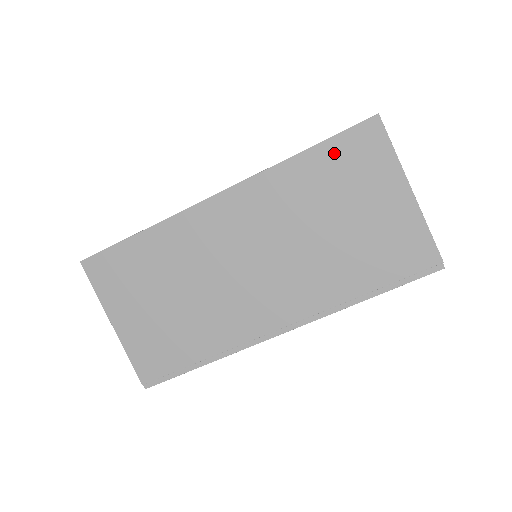
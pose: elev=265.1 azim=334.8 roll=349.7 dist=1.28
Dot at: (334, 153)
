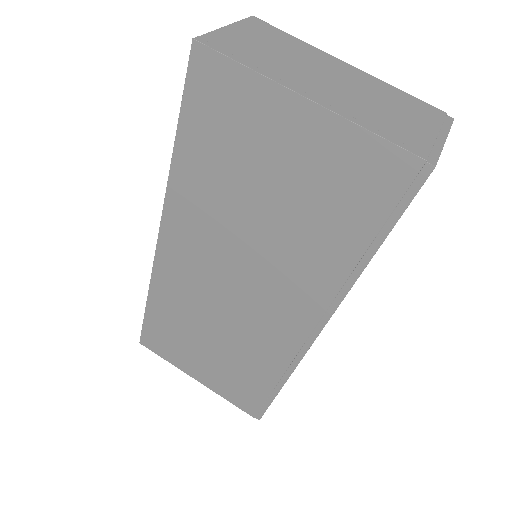
Dot at: (197, 125)
